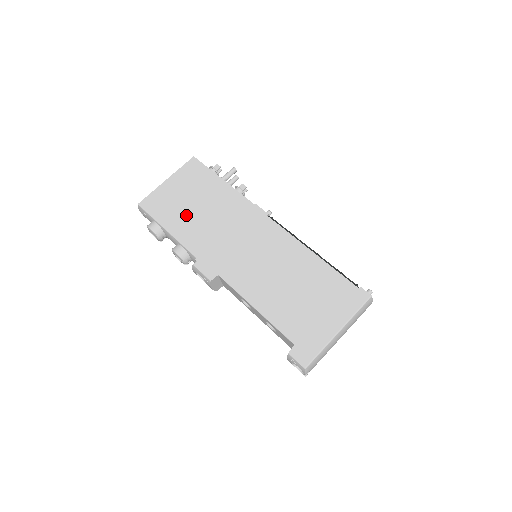
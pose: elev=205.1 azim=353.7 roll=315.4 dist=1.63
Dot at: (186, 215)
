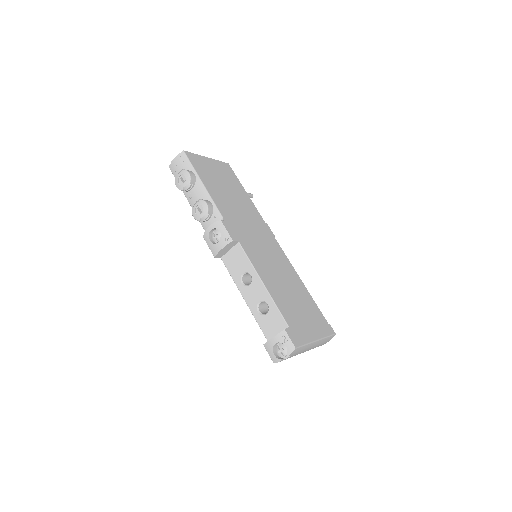
Dot at: (219, 188)
